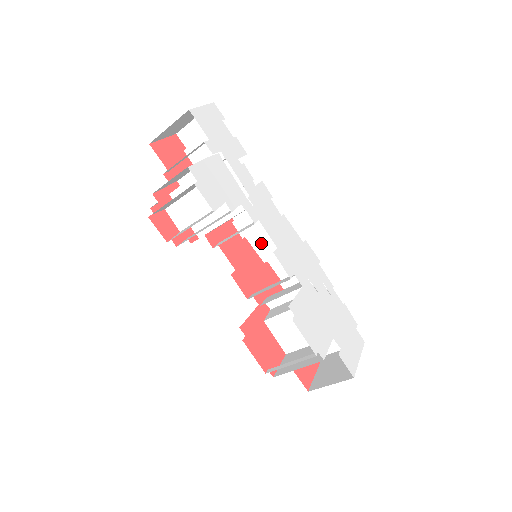
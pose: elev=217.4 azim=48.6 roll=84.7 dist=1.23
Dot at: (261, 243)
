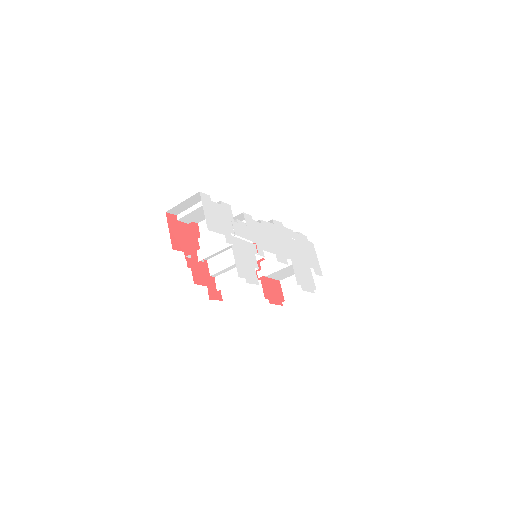
Dot at: occluded
